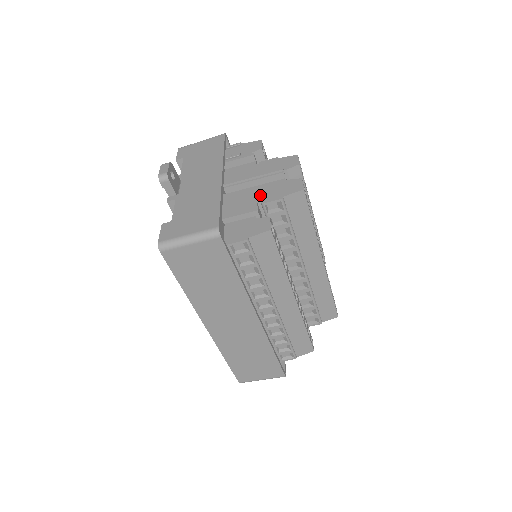
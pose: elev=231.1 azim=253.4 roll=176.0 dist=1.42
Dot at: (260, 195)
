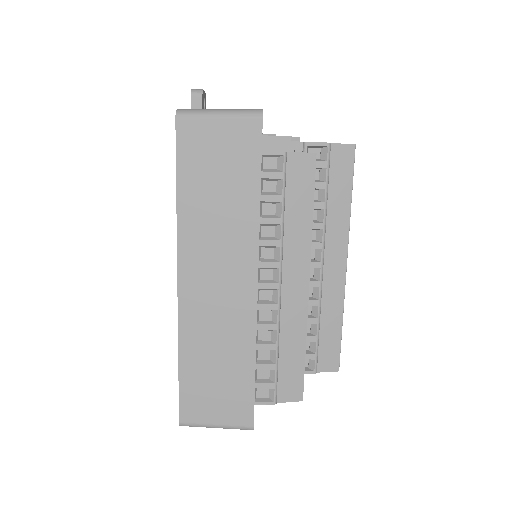
Dot at: occluded
